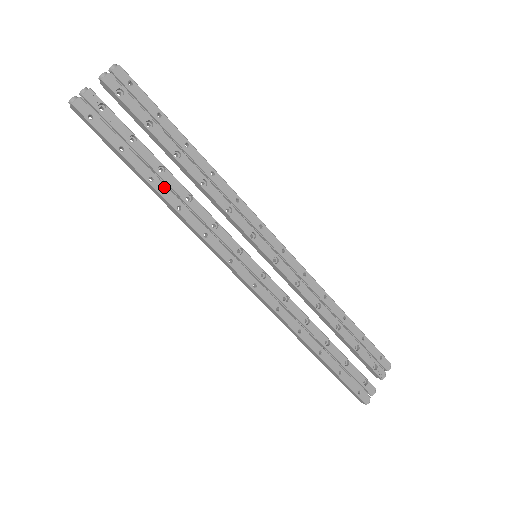
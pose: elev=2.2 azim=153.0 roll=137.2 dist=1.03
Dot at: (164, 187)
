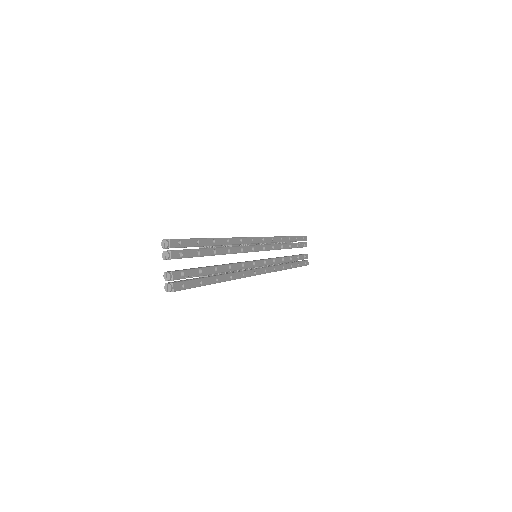
Dot at: (222, 276)
